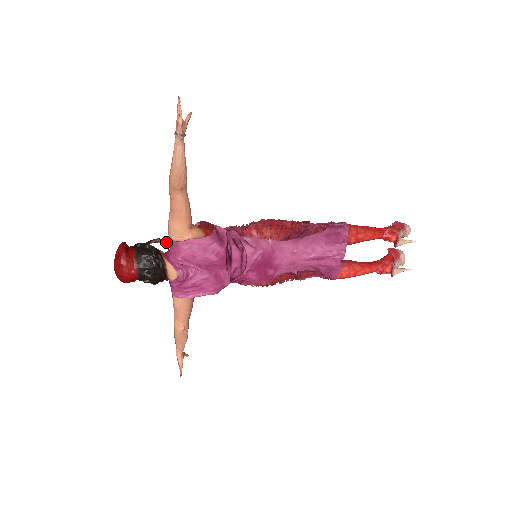
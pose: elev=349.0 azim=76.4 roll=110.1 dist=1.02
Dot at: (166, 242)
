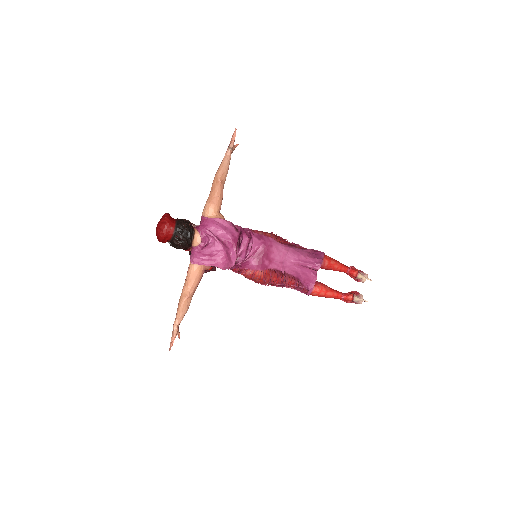
Dot at: occluded
